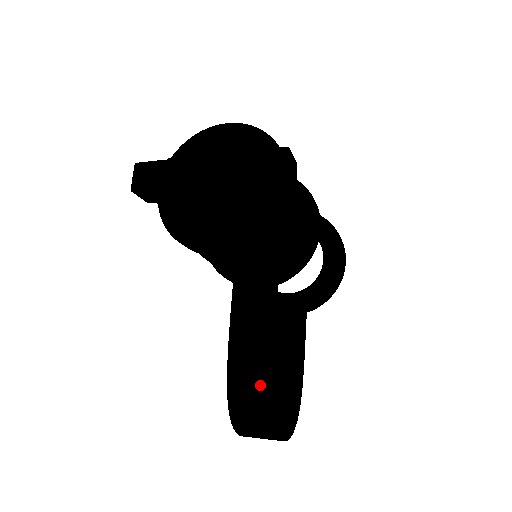
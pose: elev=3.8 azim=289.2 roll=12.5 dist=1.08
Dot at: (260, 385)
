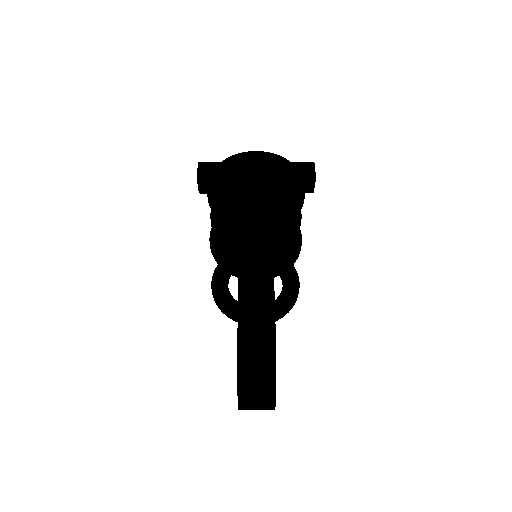
Dot at: (266, 348)
